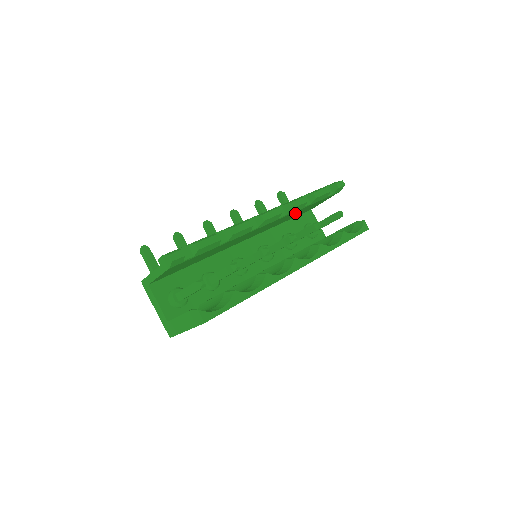
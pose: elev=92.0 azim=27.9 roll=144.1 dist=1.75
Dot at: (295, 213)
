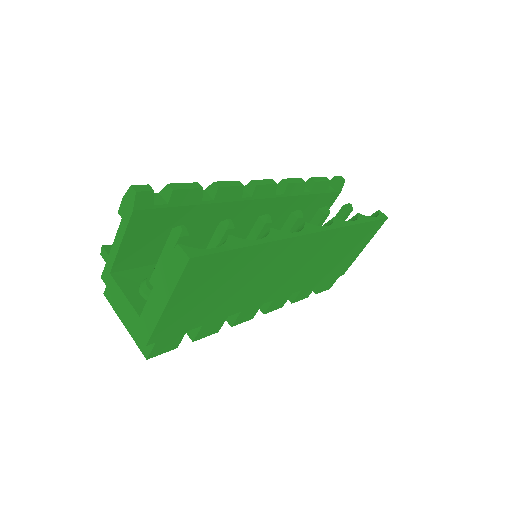
Dot at: (294, 209)
